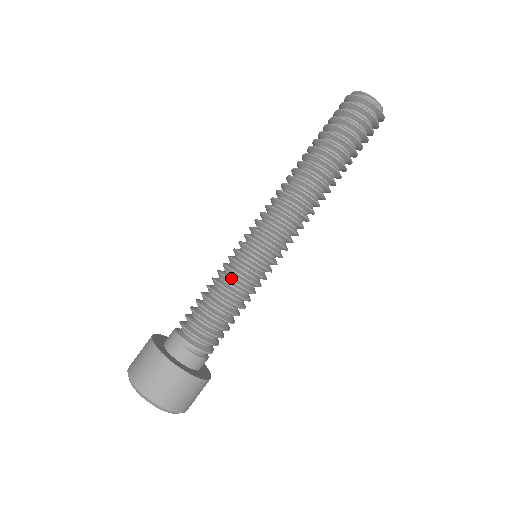
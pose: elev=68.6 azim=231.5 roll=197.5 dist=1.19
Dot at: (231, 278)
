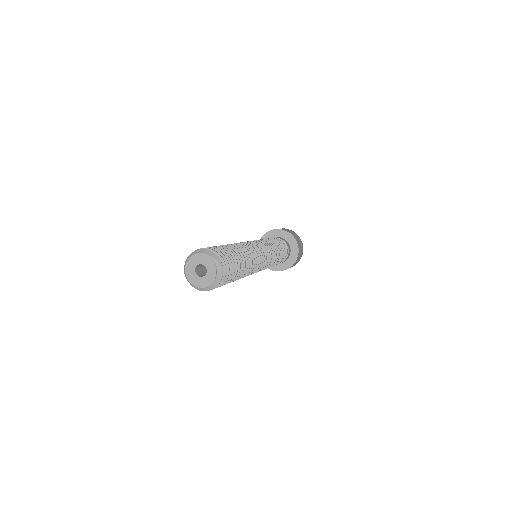
Dot at: occluded
